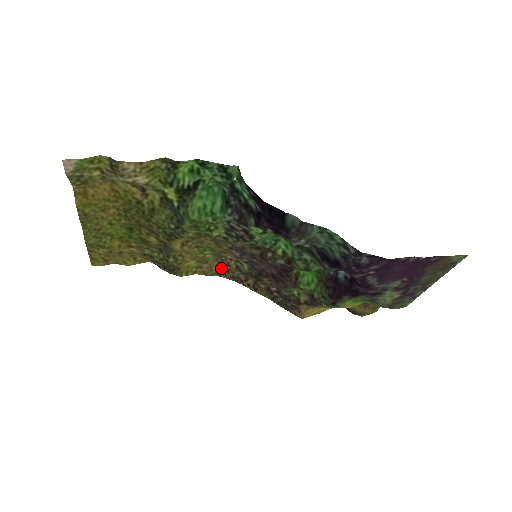
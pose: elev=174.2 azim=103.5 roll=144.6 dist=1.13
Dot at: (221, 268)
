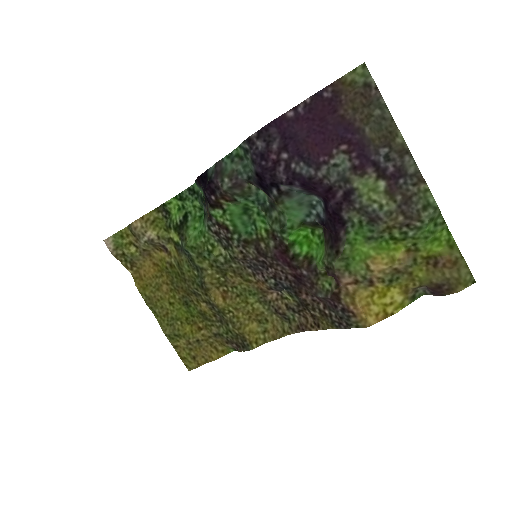
Dot at: (286, 324)
